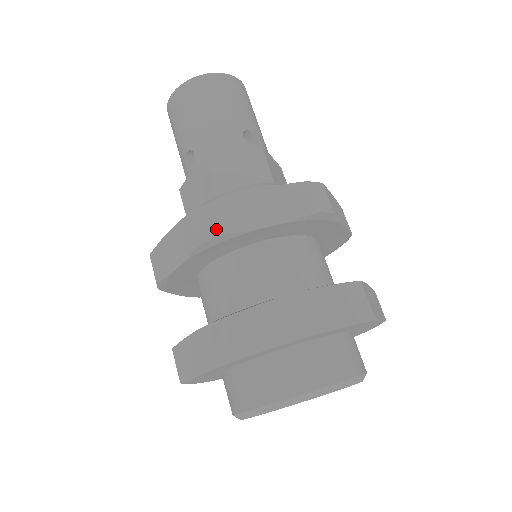
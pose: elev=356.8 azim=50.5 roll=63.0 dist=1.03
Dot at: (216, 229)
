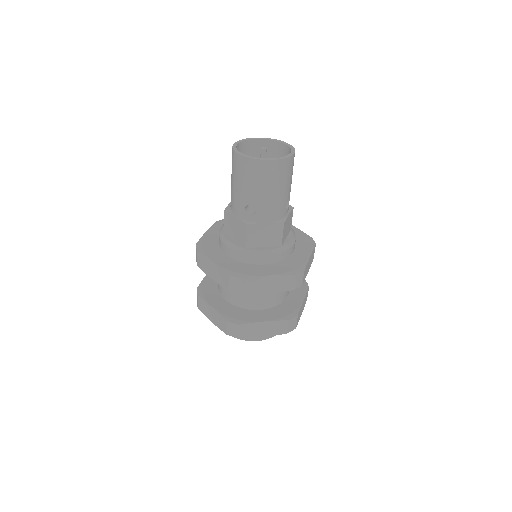
Dot at: (197, 262)
